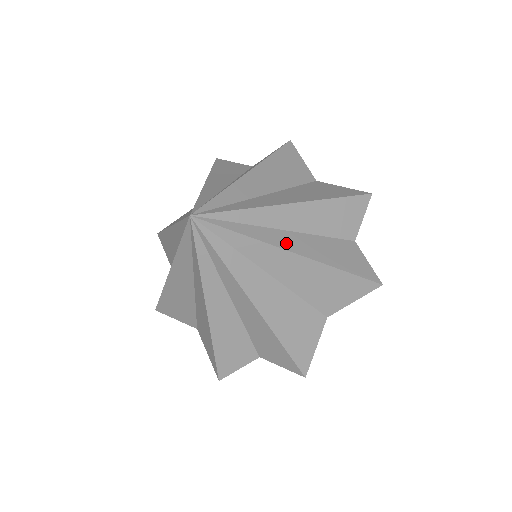
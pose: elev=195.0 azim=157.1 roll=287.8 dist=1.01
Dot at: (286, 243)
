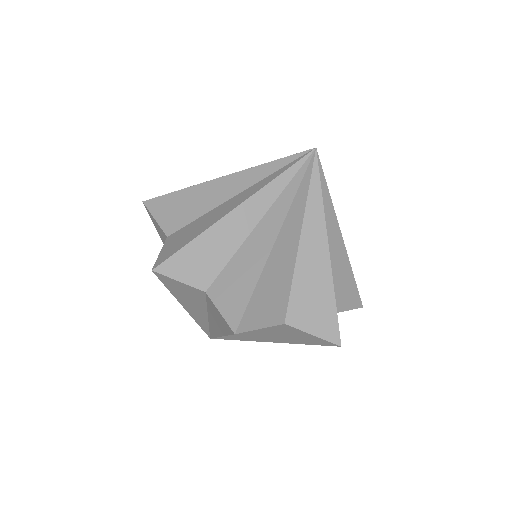
Dot at: occluded
